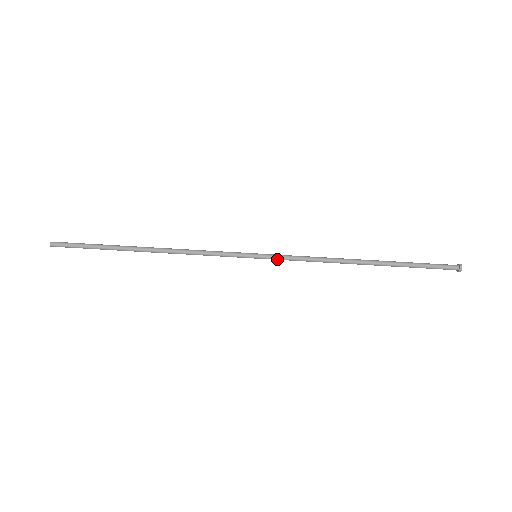
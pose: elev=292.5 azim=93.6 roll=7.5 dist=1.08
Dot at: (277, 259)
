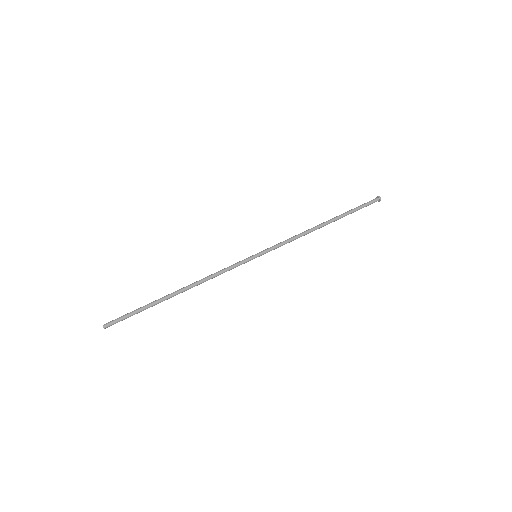
Dot at: (270, 249)
